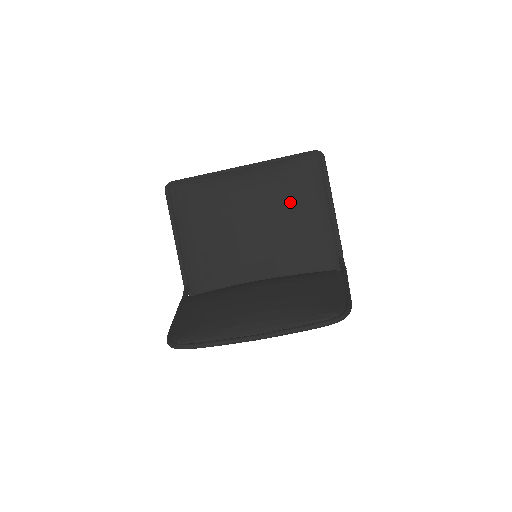
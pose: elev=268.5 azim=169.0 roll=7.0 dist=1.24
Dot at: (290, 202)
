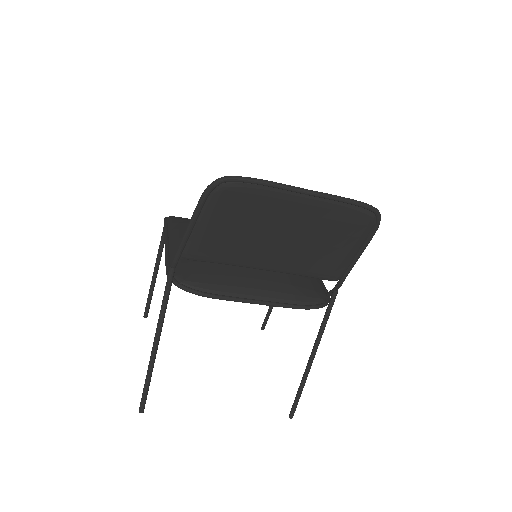
Dot at: occluded
